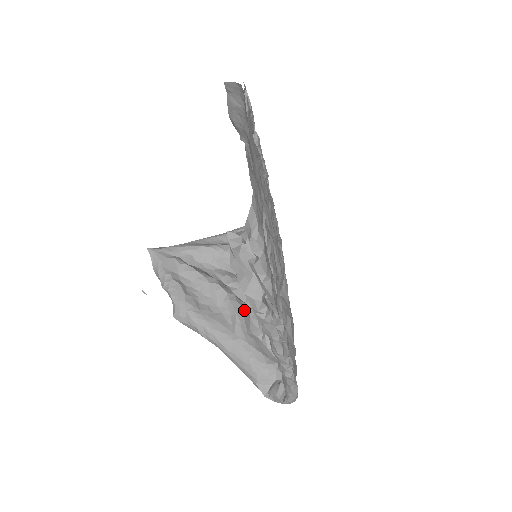
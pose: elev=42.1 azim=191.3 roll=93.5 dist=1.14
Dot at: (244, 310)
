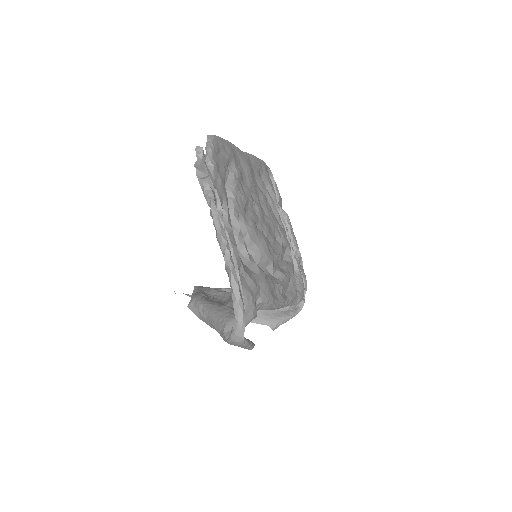
Dot at: occluded
